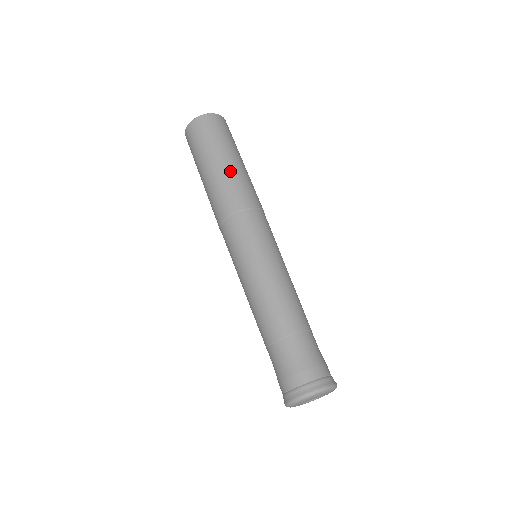
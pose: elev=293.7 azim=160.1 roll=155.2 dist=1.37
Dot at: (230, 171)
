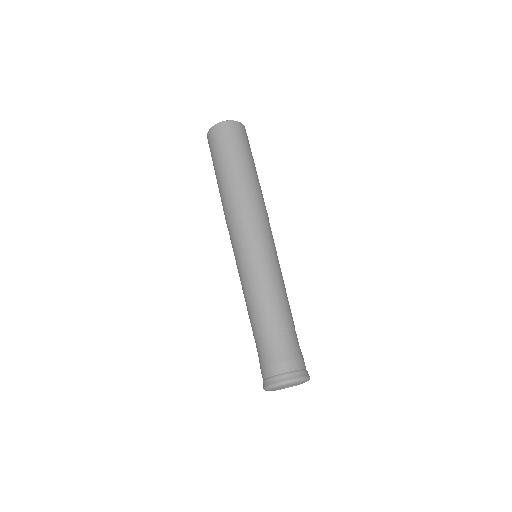
Dot at: (250, 177)
